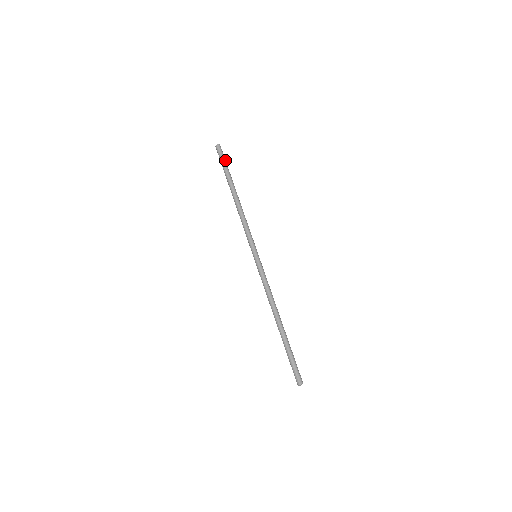
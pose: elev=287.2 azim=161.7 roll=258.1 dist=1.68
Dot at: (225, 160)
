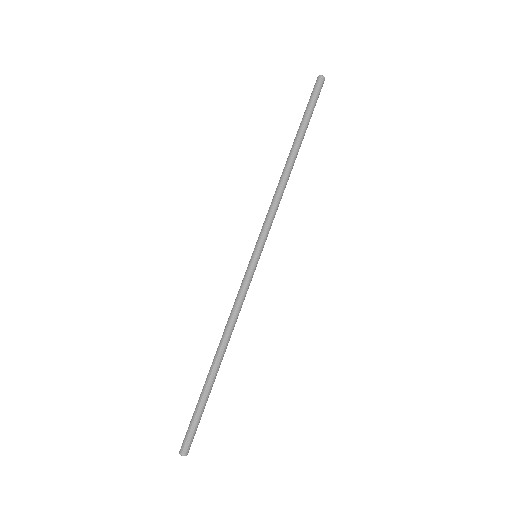
Dot at: (313, 102)
